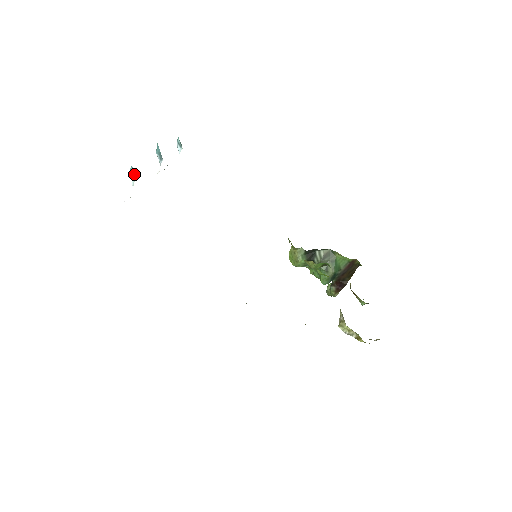
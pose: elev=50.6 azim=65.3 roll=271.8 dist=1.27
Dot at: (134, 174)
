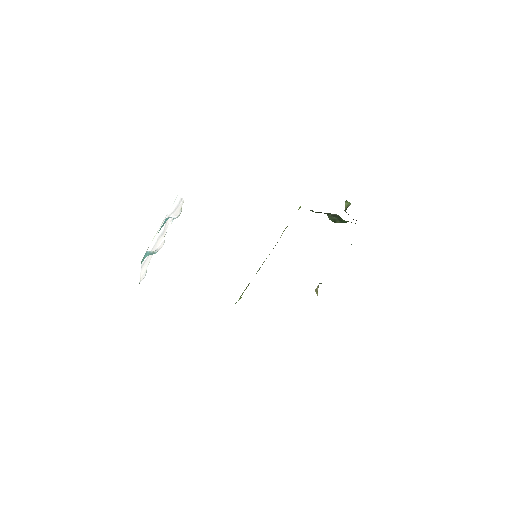
Dot at: occluded
